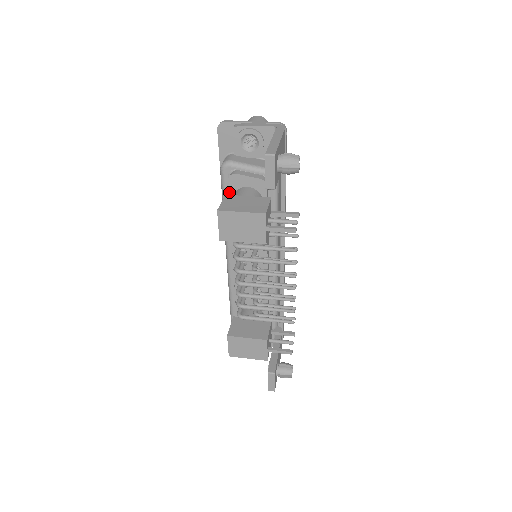
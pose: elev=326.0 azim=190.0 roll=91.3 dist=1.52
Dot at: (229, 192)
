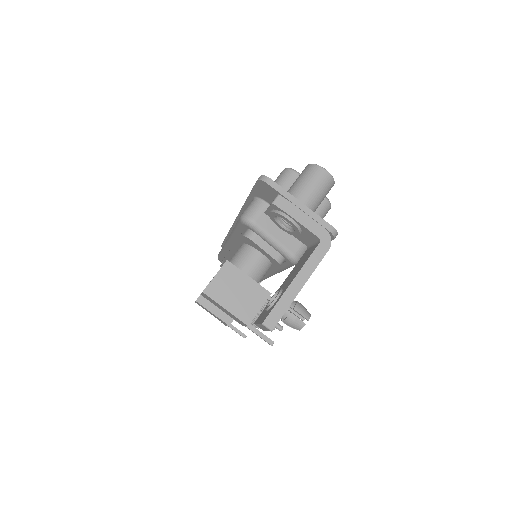
Dot at: (240, 239)
